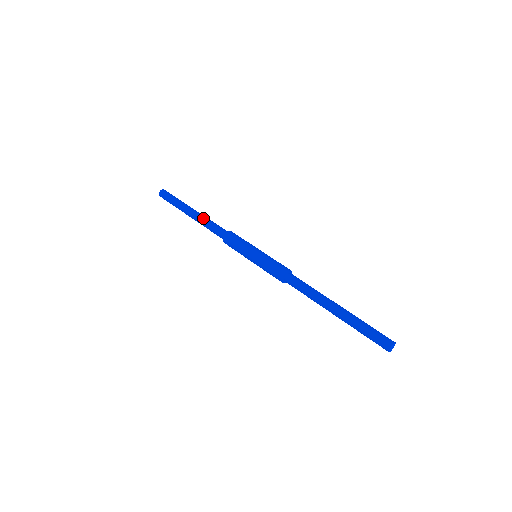
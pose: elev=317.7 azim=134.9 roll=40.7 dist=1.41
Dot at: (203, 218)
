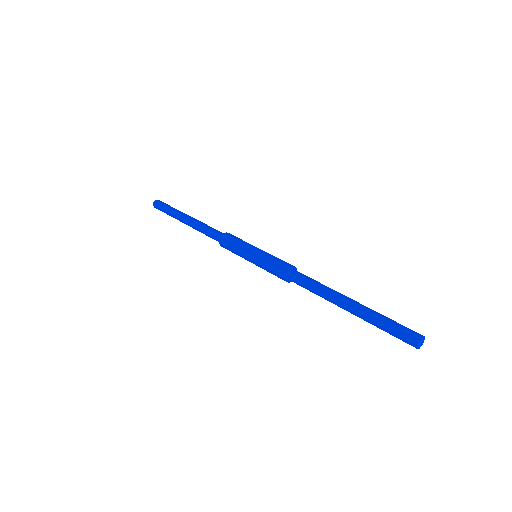
Dot at: (199, 222)
